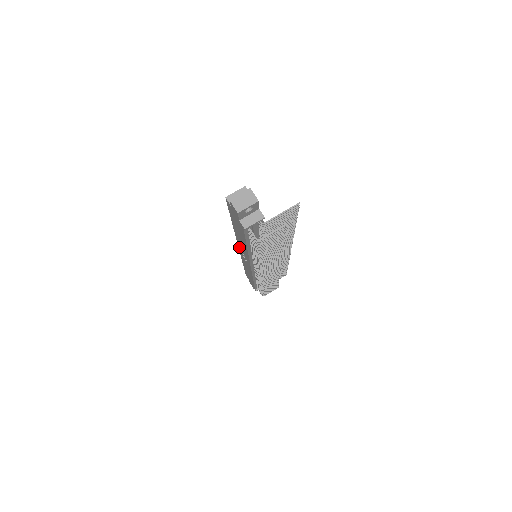
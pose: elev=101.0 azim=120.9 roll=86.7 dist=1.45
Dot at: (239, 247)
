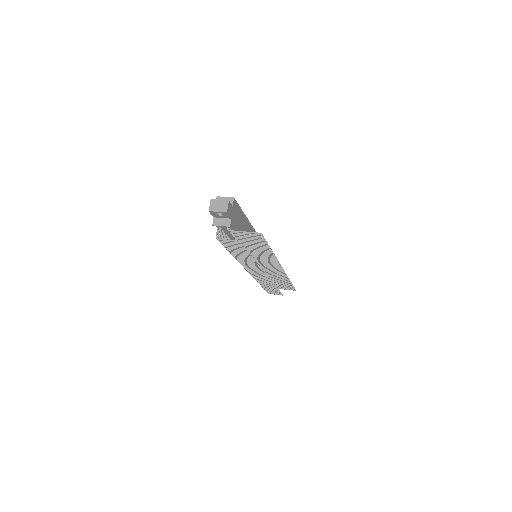
Dot at: occluded
